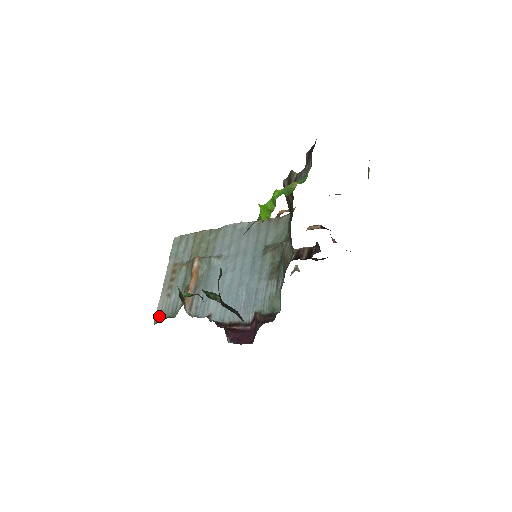
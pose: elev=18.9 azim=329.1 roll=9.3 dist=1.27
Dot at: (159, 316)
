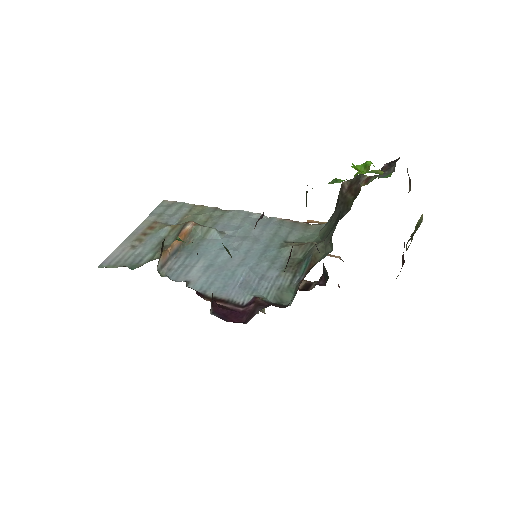
Dot at: (110, 262)
